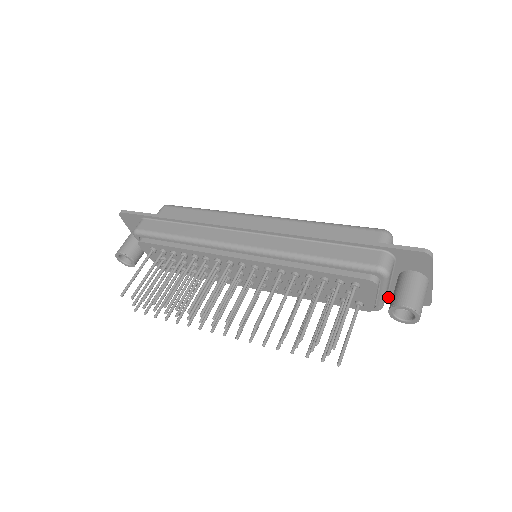
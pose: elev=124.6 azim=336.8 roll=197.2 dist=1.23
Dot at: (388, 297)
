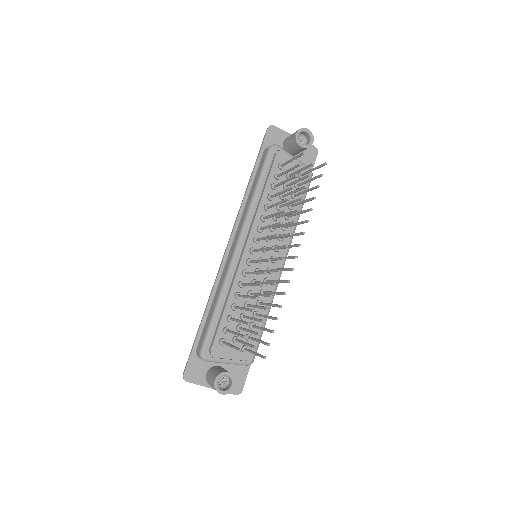
Dot at: occluded
